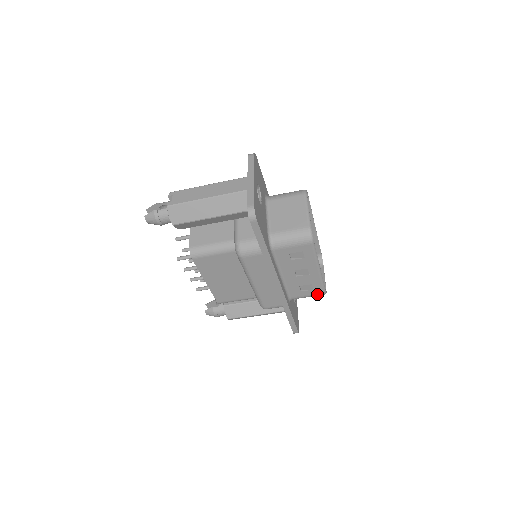
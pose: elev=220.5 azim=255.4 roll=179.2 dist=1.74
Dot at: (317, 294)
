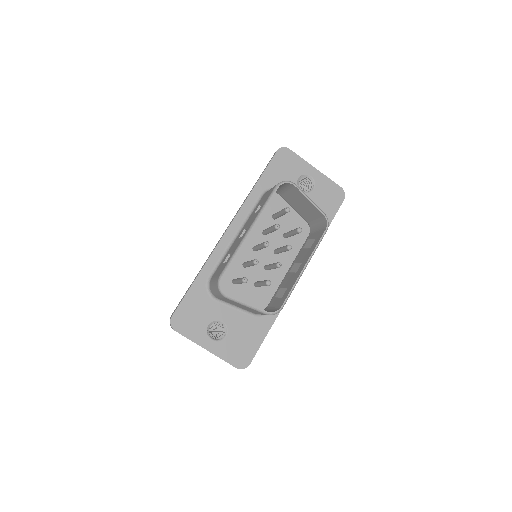
Dot at: occluded
